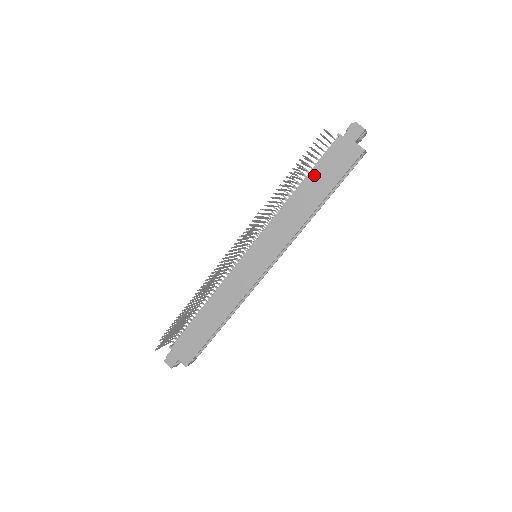
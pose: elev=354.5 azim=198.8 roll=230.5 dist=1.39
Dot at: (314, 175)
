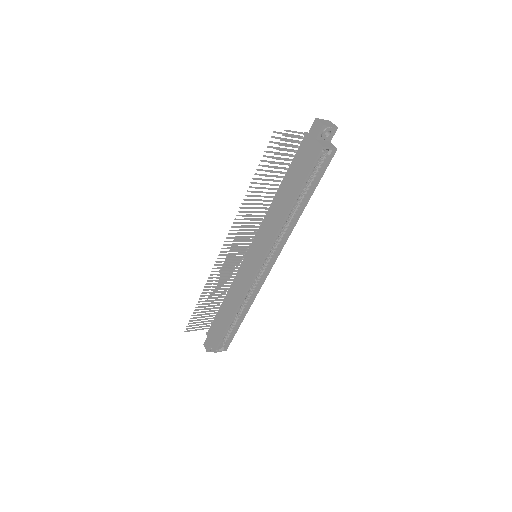
Dot at: (288, 176)
